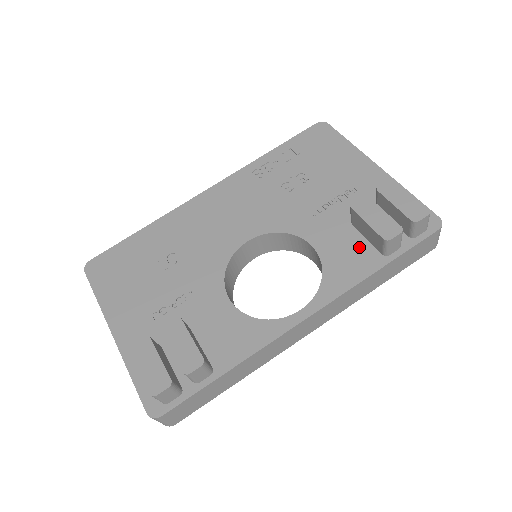
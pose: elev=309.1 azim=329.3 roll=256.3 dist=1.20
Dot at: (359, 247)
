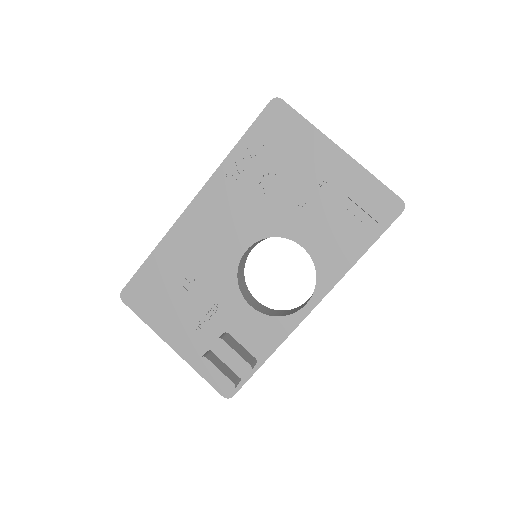
Dot at: (340, 241)
